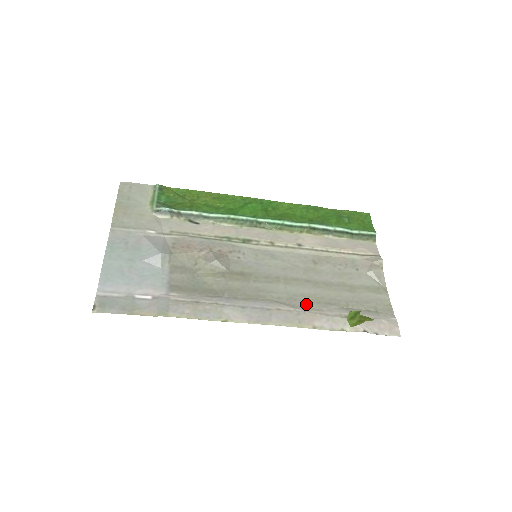
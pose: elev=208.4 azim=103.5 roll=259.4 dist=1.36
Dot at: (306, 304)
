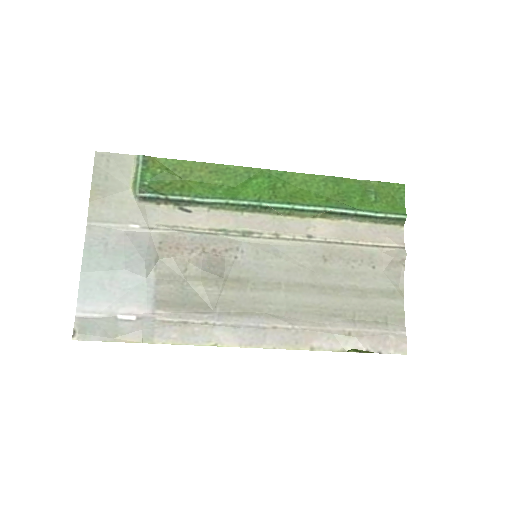
Dot at: (307, 317)
